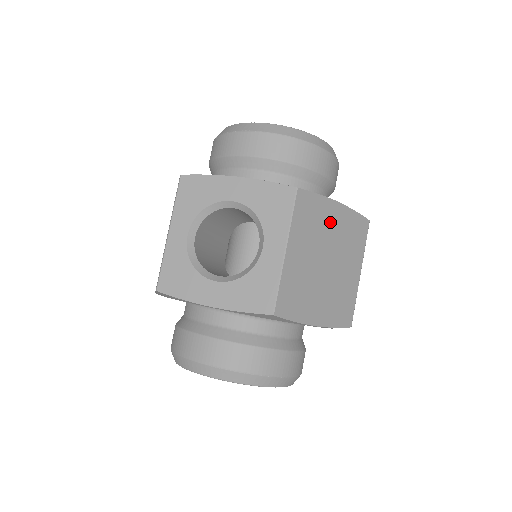
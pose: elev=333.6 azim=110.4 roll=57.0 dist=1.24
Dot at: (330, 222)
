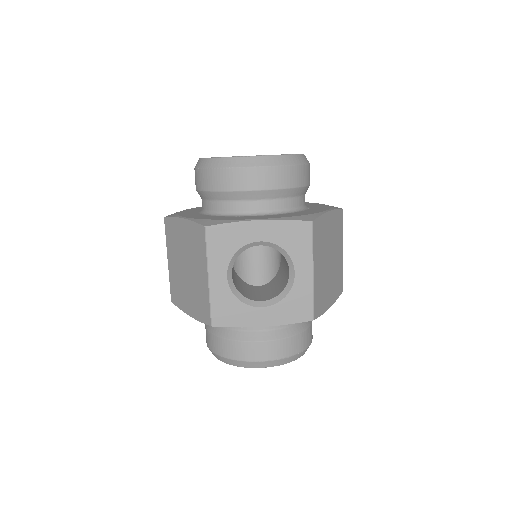
Dot at: (328, 230)
